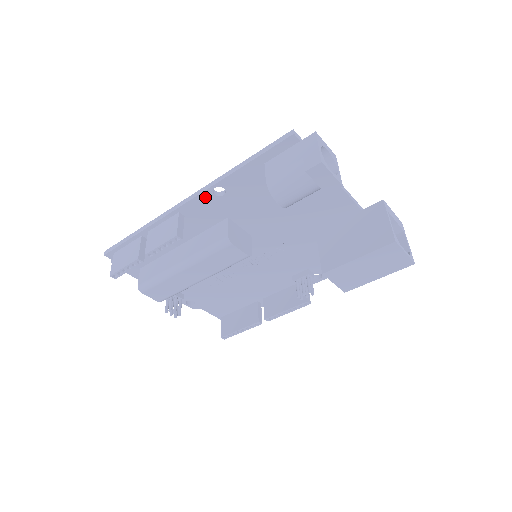
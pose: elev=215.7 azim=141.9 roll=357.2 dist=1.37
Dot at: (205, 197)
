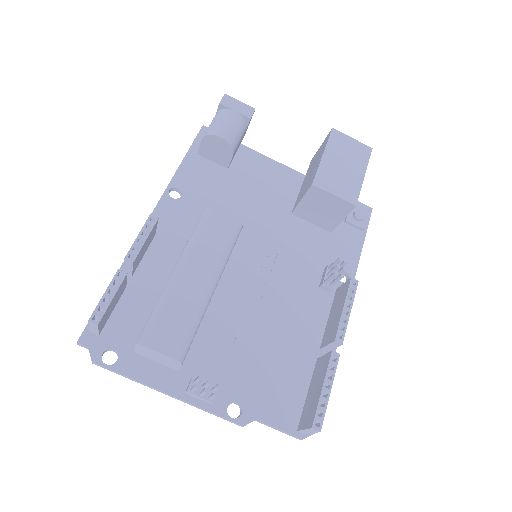
Dot at: (165, 204)
